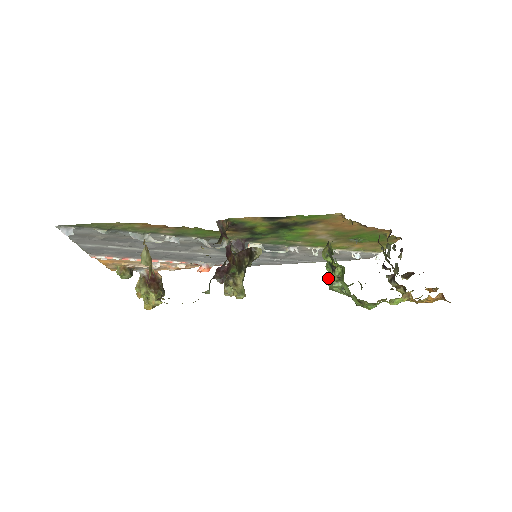
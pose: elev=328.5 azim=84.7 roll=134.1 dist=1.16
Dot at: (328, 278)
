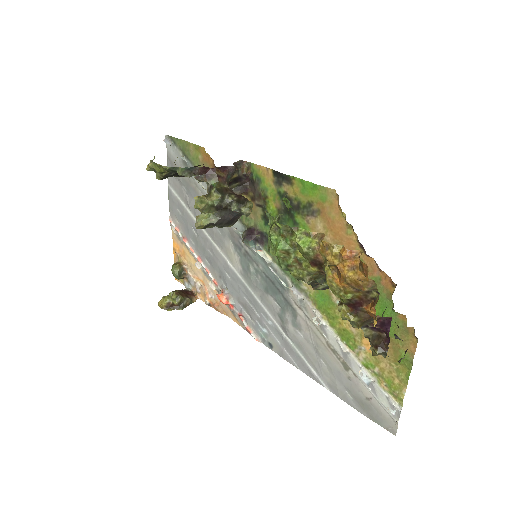
Dot at: occluded
